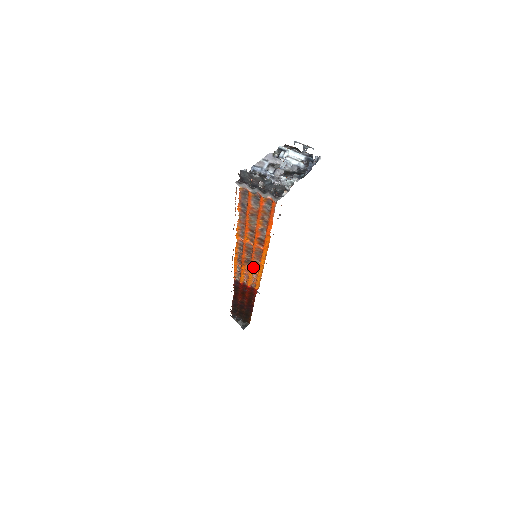
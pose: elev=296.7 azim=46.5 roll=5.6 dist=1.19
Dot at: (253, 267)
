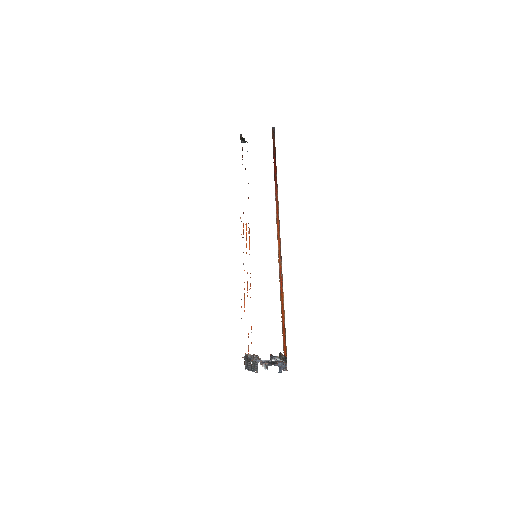
Dot at: occluded
